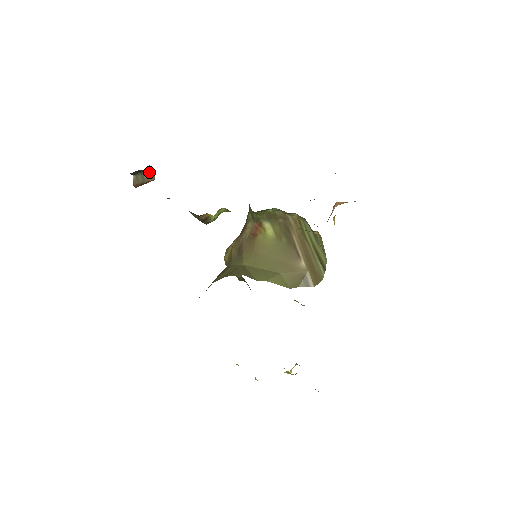
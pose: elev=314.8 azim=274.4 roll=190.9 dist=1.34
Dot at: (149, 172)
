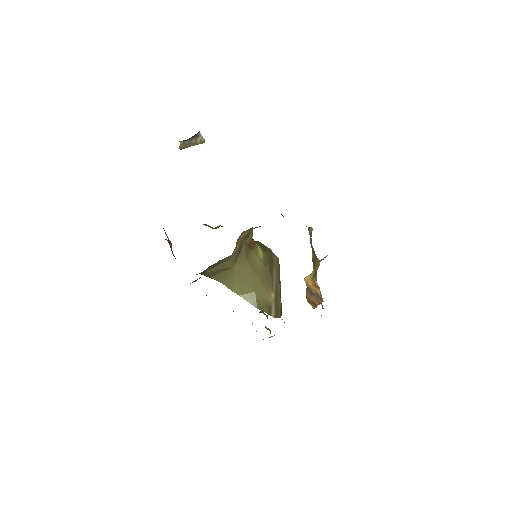
Dot at: (198, 137)
